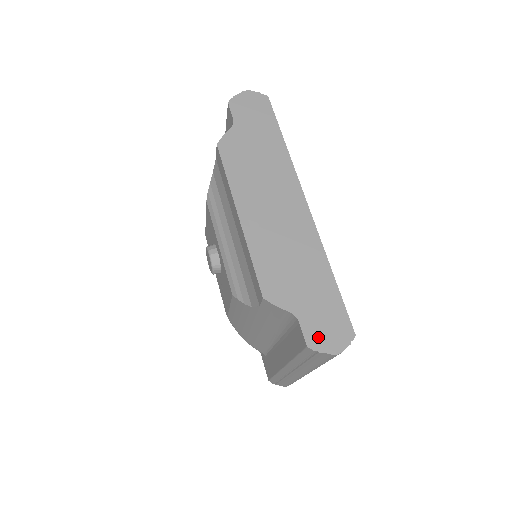
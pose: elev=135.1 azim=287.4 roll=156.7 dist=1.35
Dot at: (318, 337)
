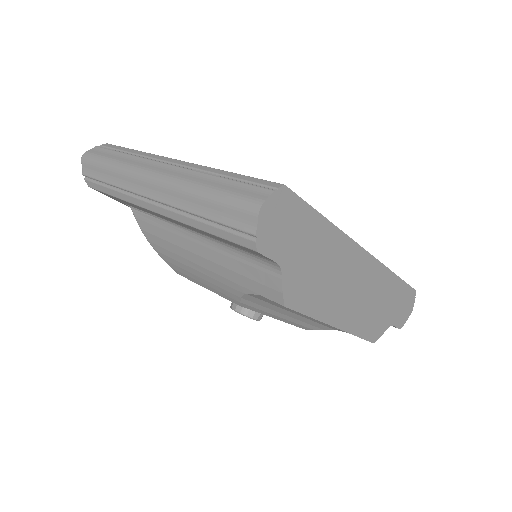
Dot at: (403, 318)
